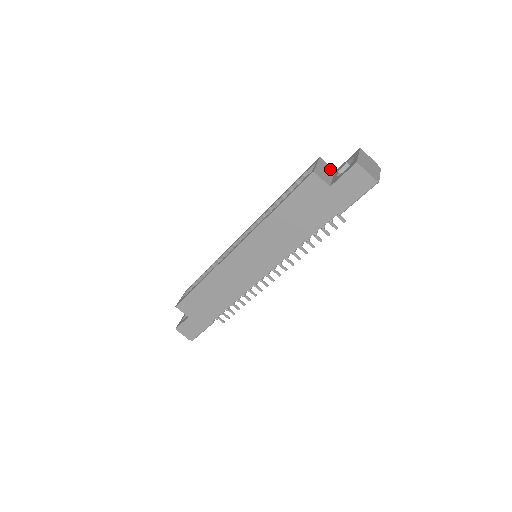
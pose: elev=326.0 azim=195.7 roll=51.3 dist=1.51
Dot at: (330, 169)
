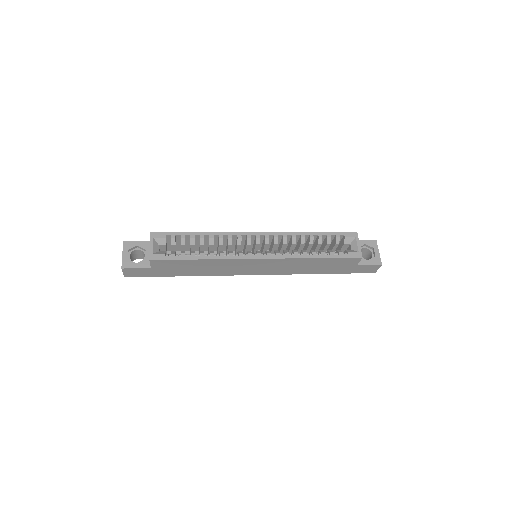
Dot at: occluded
